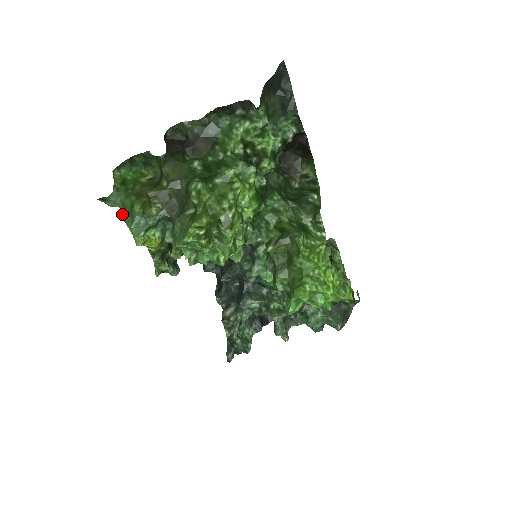
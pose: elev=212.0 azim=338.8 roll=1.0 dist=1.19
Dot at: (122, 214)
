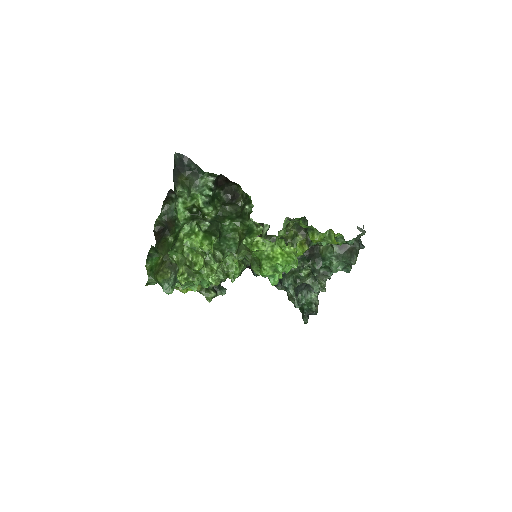
Dot at: occluded
